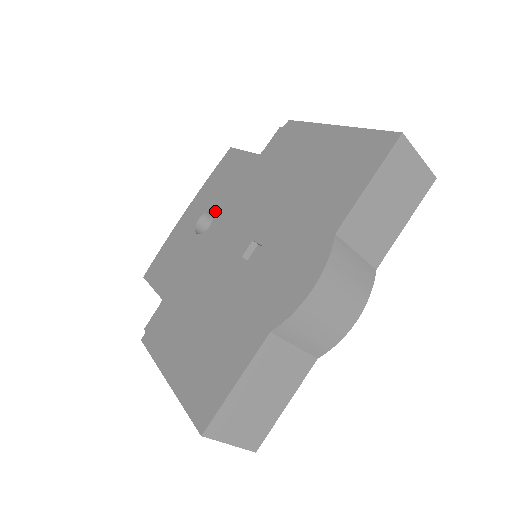
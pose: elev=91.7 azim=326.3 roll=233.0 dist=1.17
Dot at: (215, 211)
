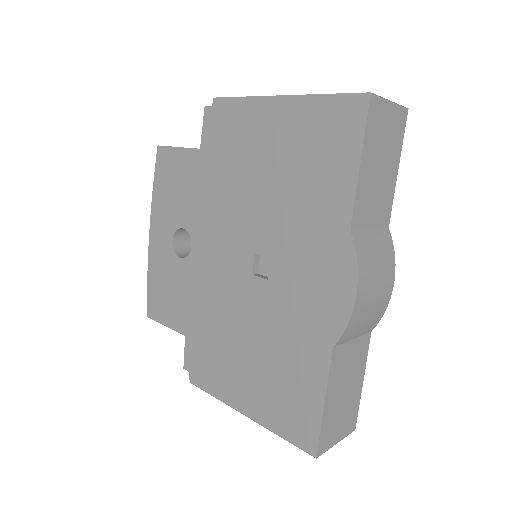
Dot at: (187, 228)
